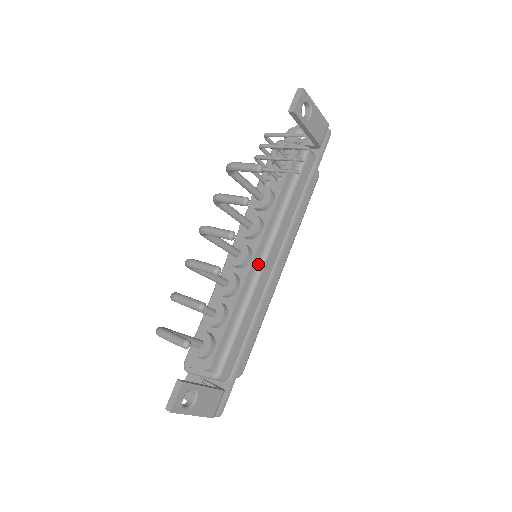
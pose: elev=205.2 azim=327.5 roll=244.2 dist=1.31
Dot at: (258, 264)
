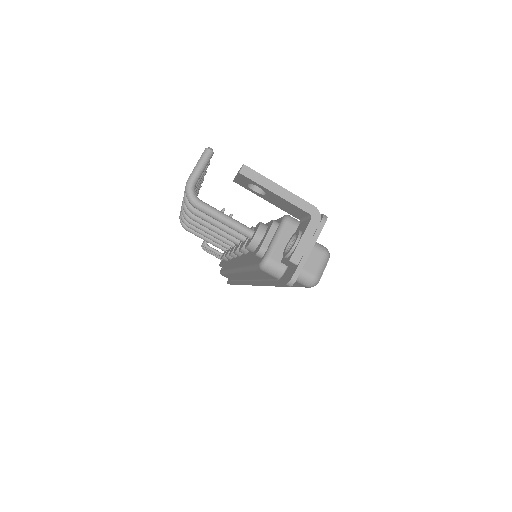
Dot at: occluded
